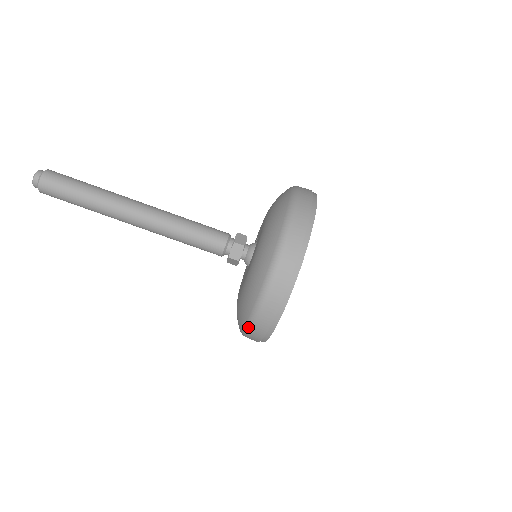
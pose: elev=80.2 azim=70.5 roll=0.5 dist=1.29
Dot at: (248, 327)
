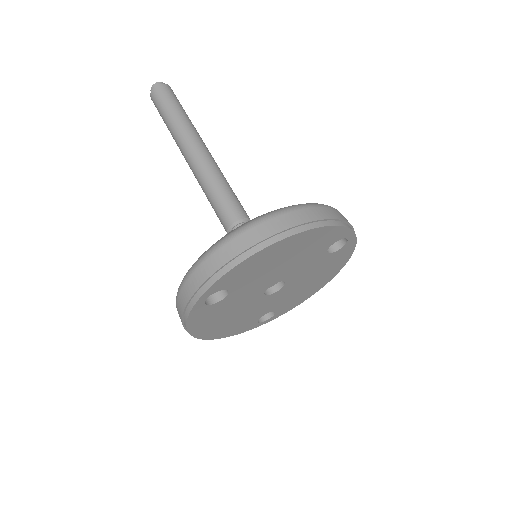
Dot at: (177, 294)
